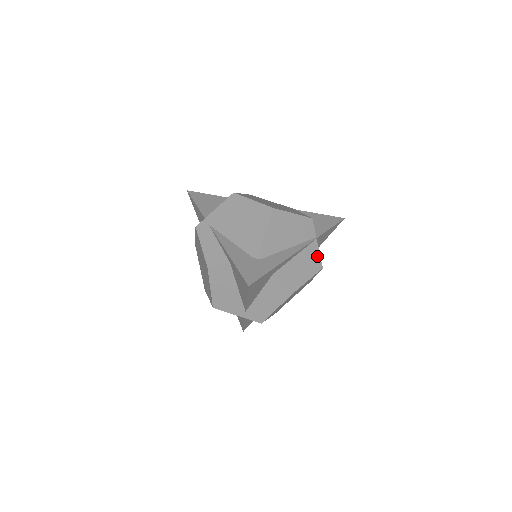
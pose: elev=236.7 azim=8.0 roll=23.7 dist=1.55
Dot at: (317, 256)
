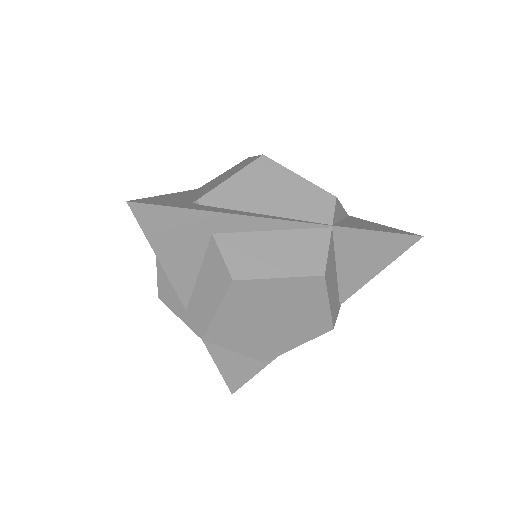
Dot at: (320, 252)
